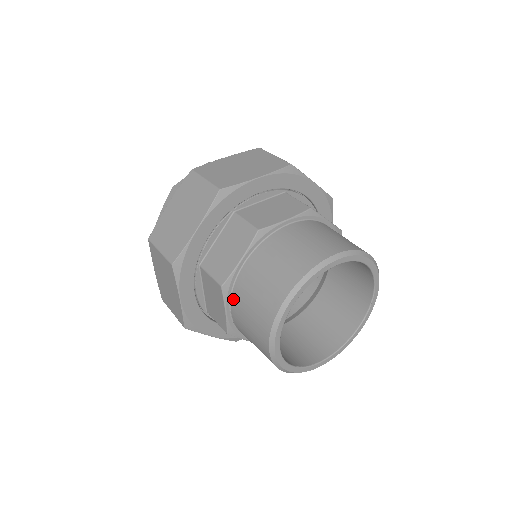
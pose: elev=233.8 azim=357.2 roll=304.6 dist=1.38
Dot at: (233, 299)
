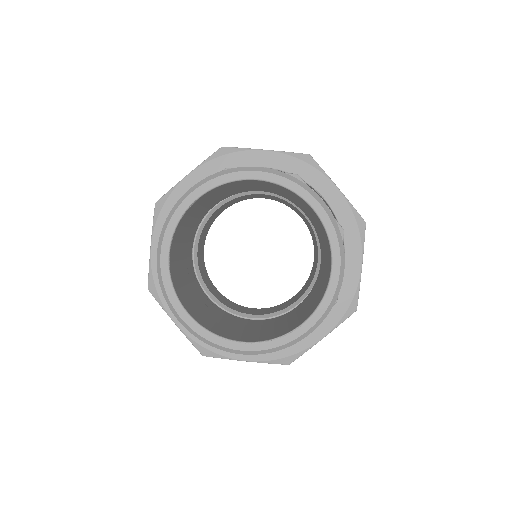
Dot at: occluded
